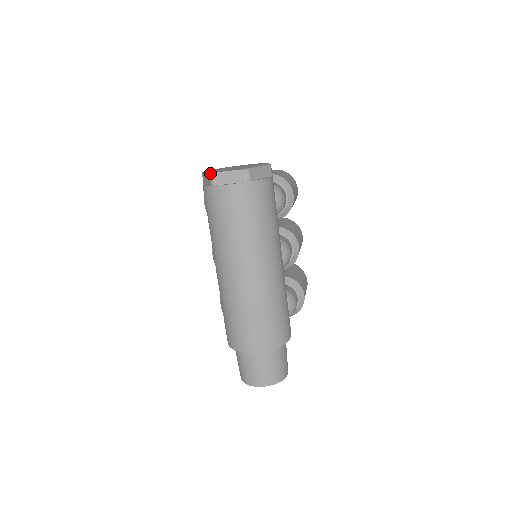
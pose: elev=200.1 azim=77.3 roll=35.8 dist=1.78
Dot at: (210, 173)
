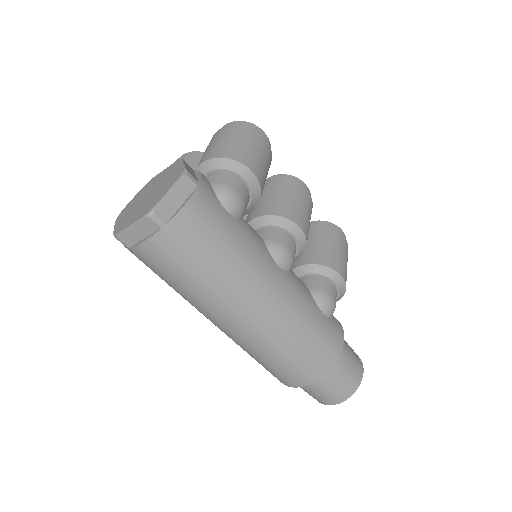
Dot at: (114, 235)
